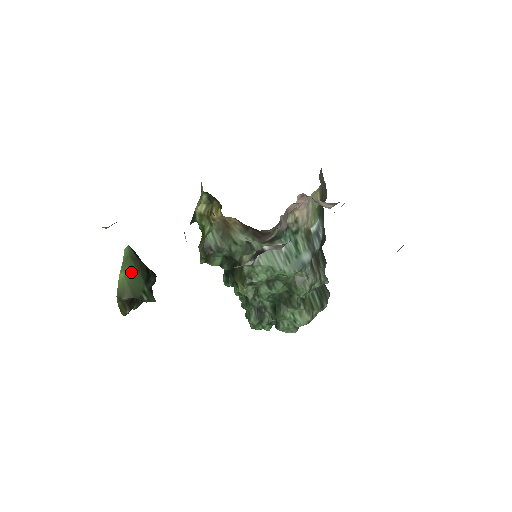
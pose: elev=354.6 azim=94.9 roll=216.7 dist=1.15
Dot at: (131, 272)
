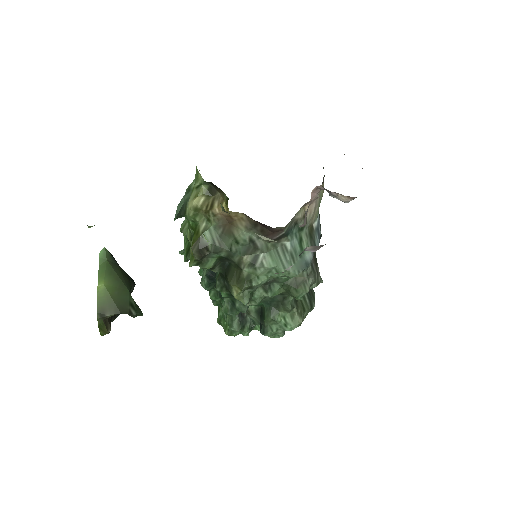
Dot at: (112, 281)
